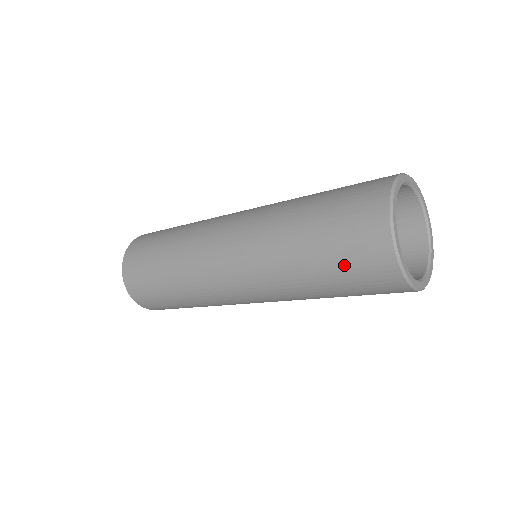
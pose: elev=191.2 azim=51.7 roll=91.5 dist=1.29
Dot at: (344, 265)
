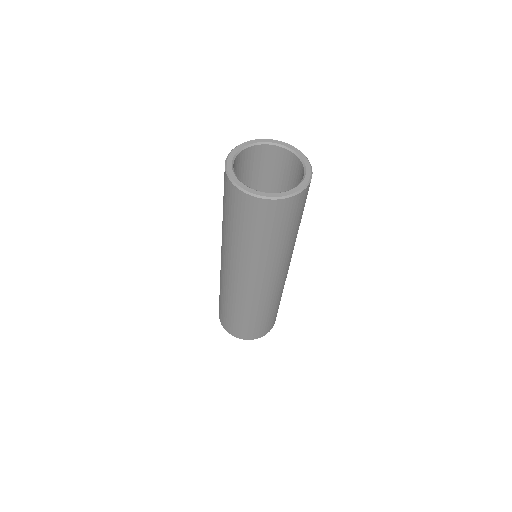
Dot at: (269, 227)
